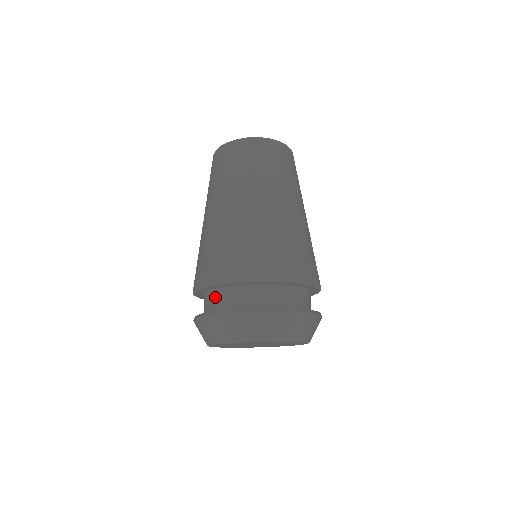
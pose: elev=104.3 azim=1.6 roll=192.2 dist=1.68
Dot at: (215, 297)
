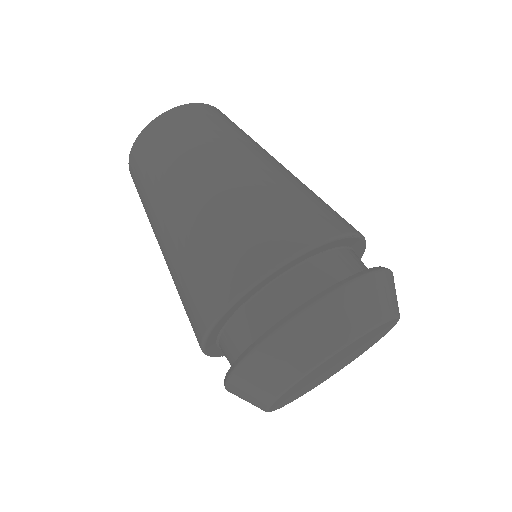
Dot at: occluded
